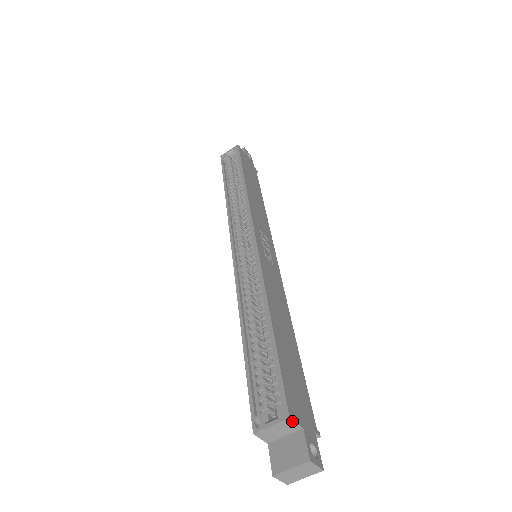
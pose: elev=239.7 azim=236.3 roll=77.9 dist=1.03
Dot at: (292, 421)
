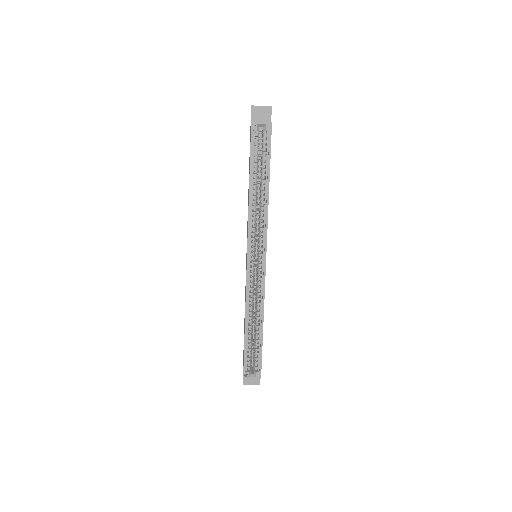
Dot at: (260, 377)
